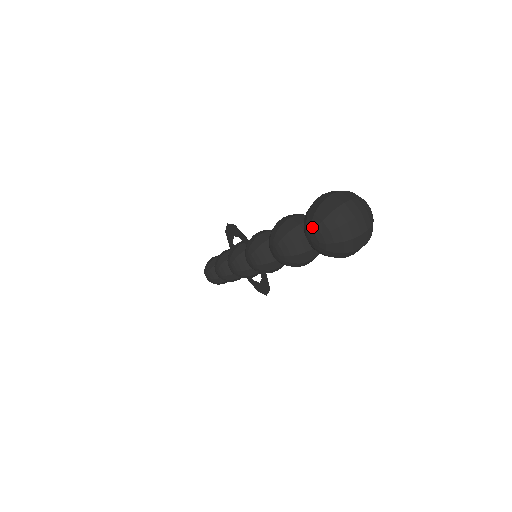
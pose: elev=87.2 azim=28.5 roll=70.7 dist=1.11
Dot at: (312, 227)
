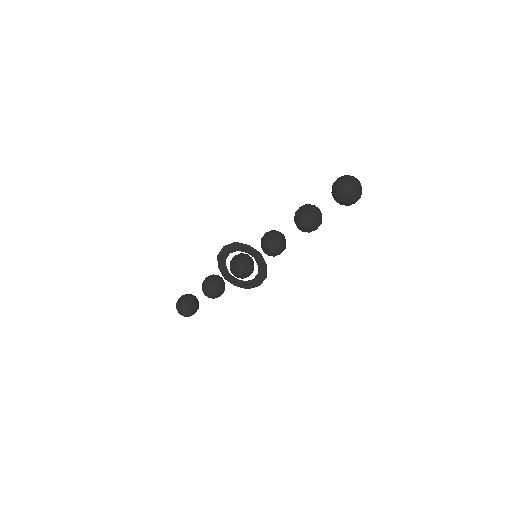
Dot at: (346, 189)
